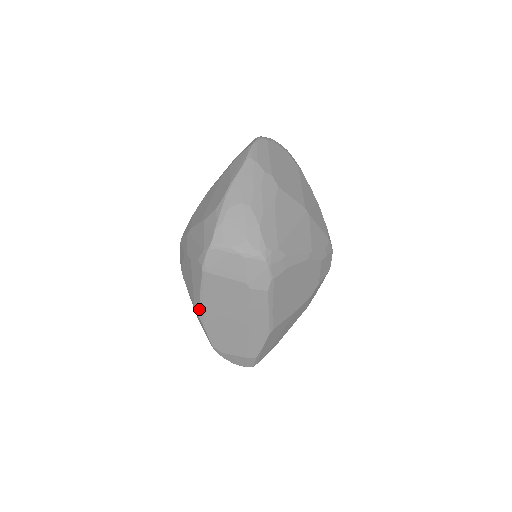
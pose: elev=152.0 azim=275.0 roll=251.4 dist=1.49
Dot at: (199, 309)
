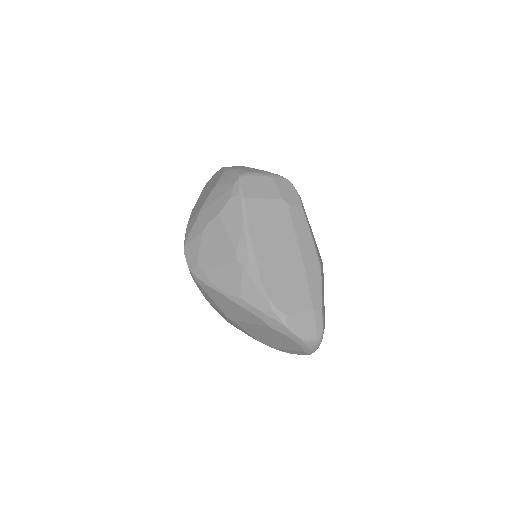
Dot at: (248, 252)
